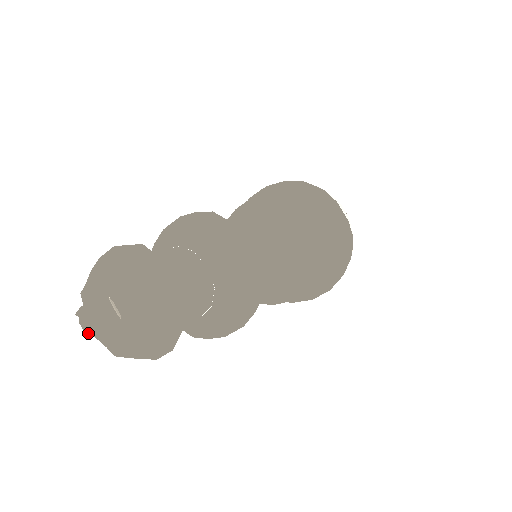
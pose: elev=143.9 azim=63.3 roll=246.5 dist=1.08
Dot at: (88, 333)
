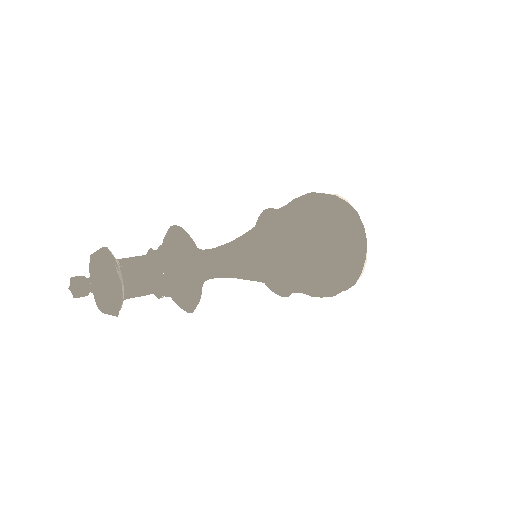
Dot at: (73, 295)
